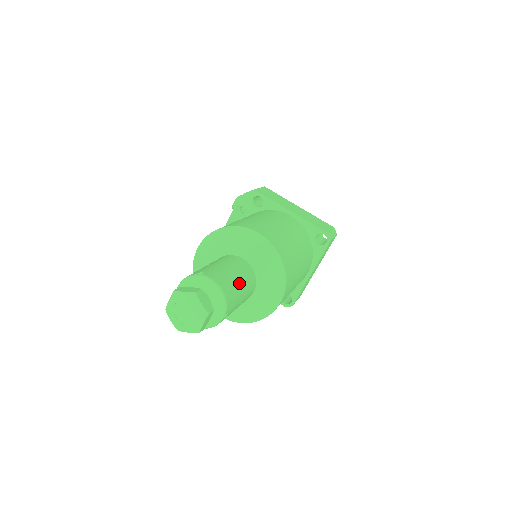
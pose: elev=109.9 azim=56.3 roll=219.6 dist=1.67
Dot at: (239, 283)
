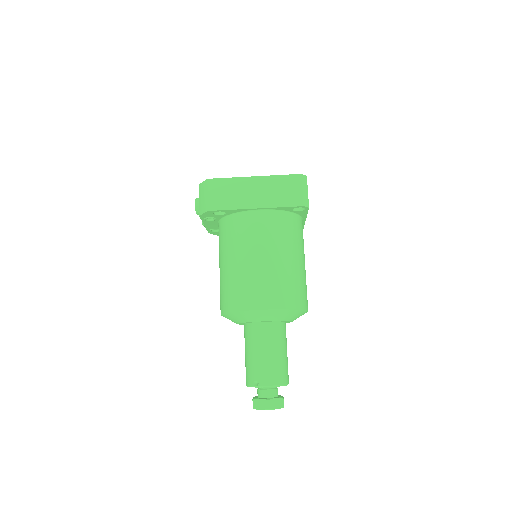
Dot at: (280, 355)
